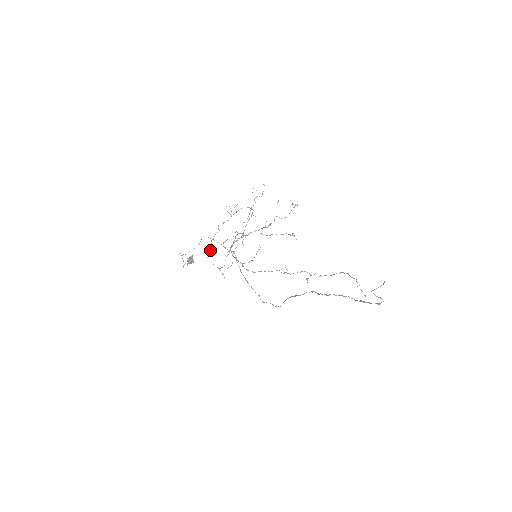
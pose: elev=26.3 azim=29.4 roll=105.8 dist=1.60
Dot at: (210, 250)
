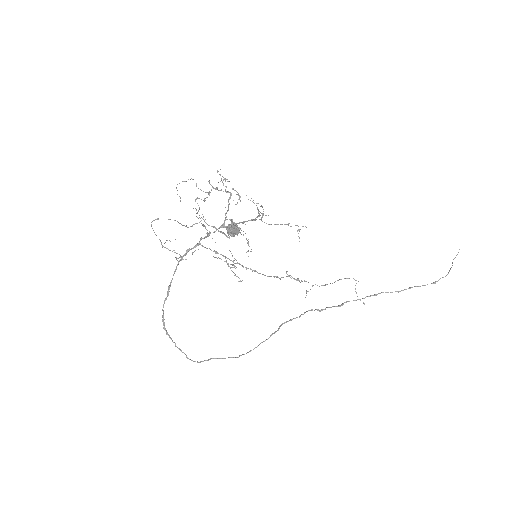
Dot at: (208, 233)
